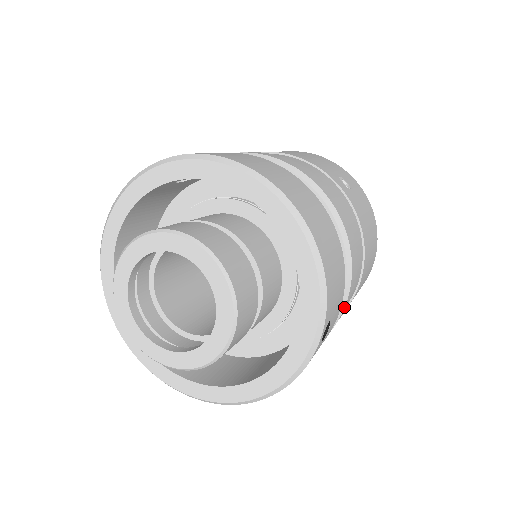
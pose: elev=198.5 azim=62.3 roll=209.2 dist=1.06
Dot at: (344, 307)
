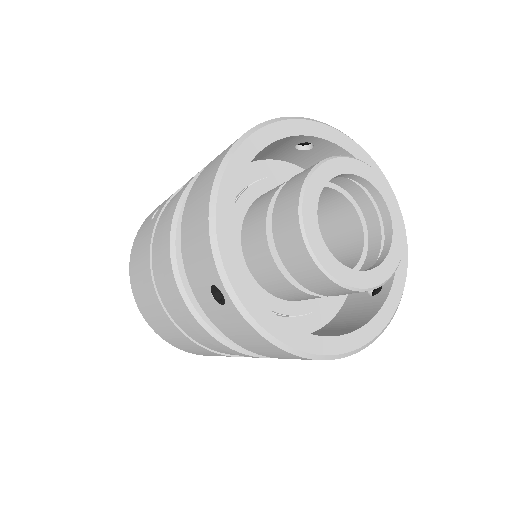
Dot at: occluded
